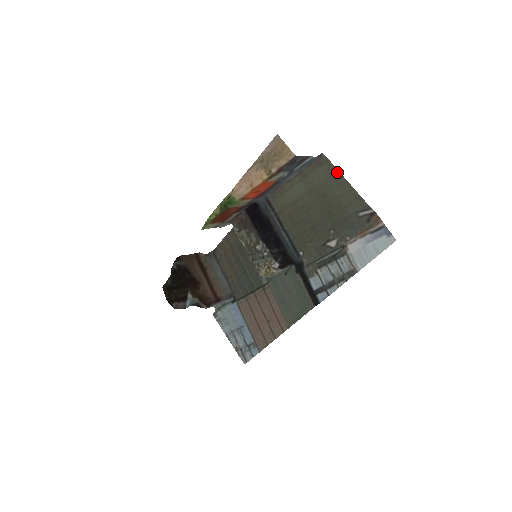
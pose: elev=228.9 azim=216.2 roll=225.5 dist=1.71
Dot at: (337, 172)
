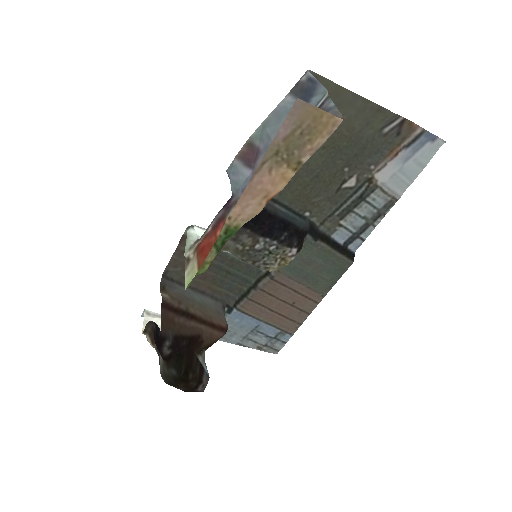
Dot at: (338, 88)
